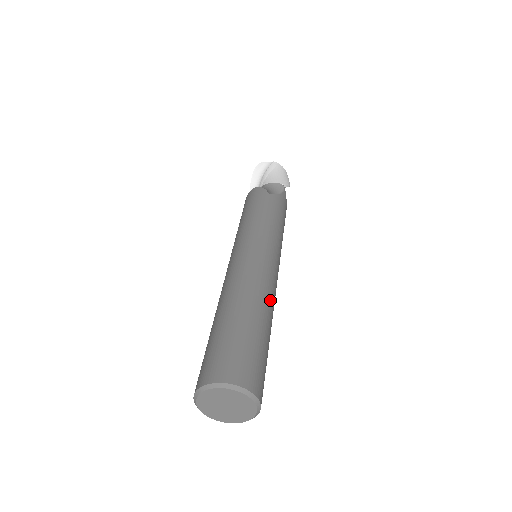
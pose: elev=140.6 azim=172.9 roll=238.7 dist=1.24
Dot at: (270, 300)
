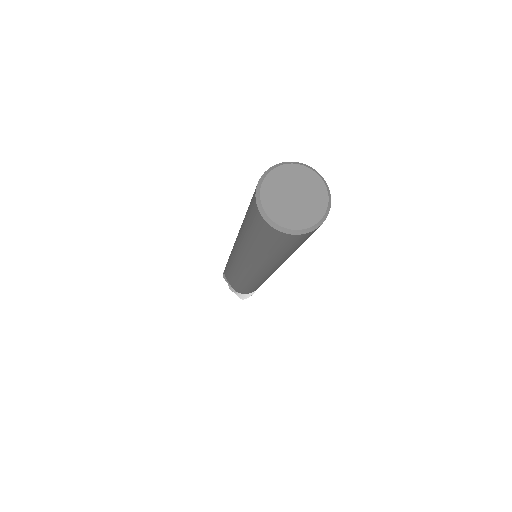
Dot at: occluded
